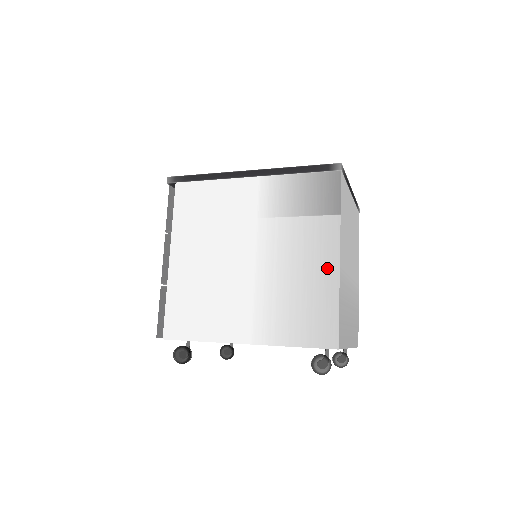
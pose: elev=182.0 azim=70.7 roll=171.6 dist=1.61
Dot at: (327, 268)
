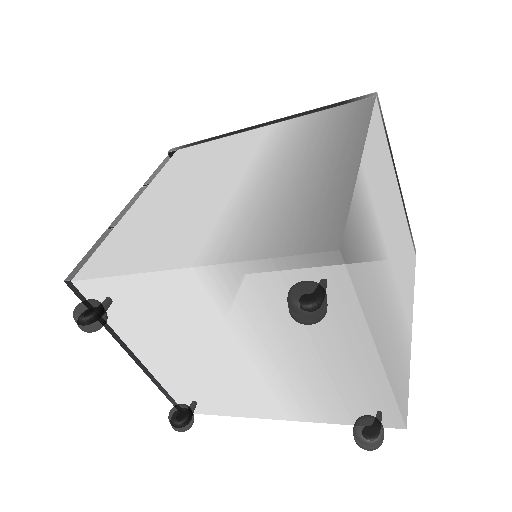
Dot at: (340, 169)
